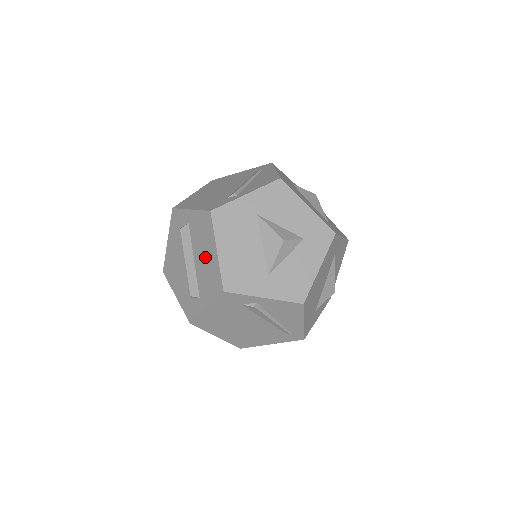
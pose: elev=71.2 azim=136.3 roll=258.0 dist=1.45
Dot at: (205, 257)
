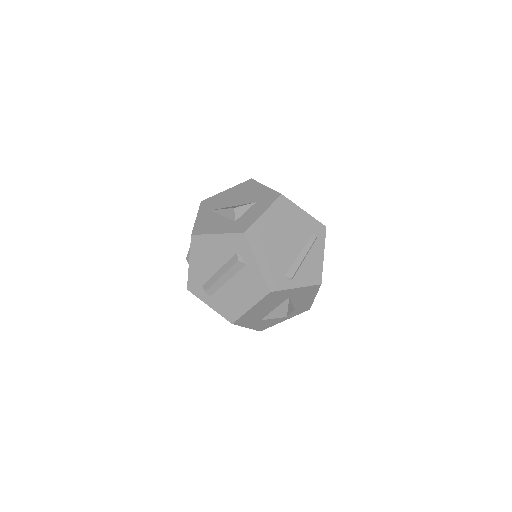
Dot at: (238, 295)
